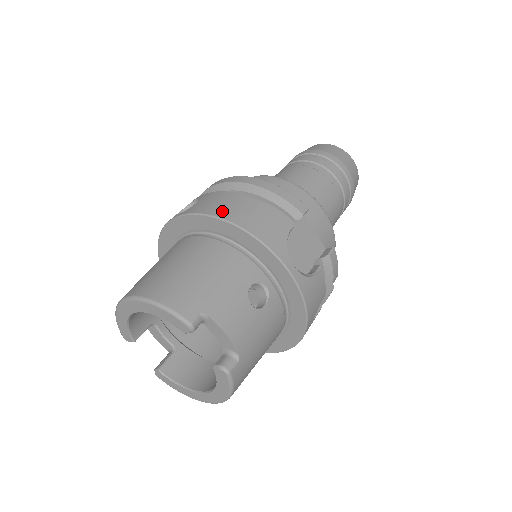
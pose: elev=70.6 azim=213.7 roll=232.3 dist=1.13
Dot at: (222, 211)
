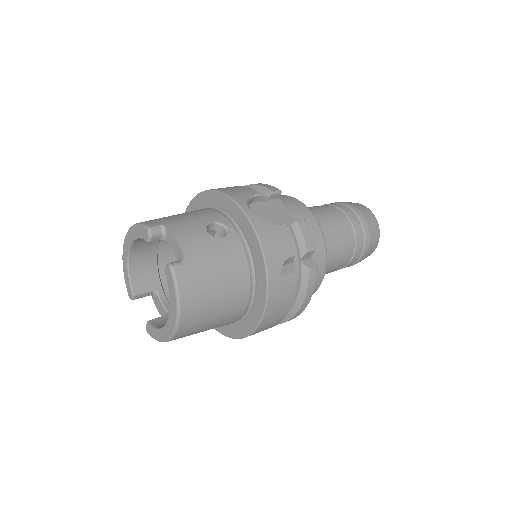
Dot at: occluded
